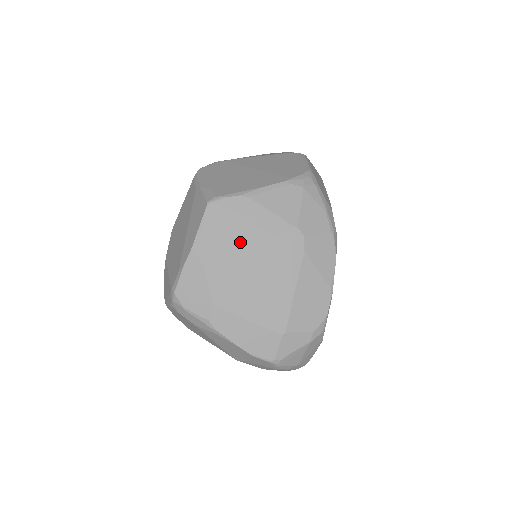
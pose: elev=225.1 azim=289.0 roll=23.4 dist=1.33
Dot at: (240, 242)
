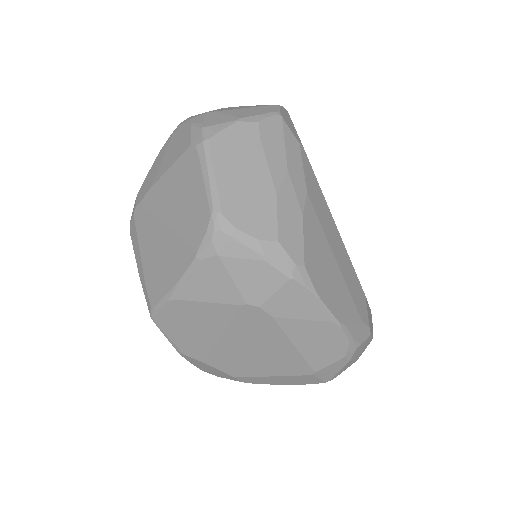
Dot at: (208, 335)
